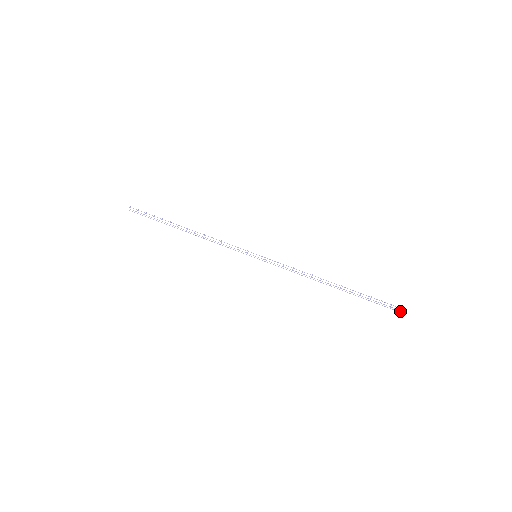
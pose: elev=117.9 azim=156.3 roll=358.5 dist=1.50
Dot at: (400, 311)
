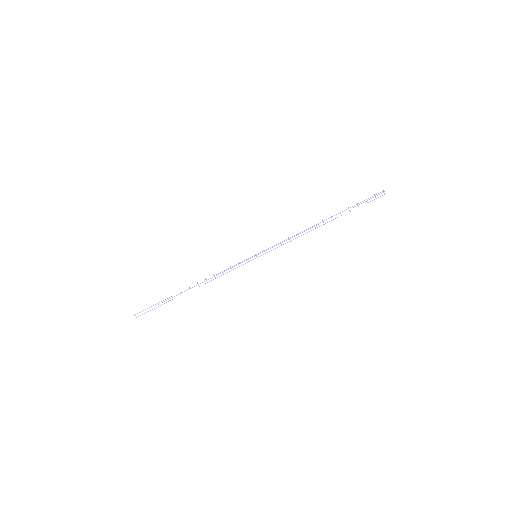
Dot at: (384, 194)
